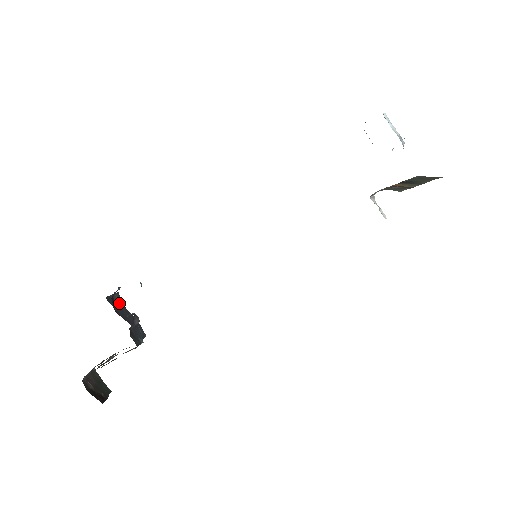
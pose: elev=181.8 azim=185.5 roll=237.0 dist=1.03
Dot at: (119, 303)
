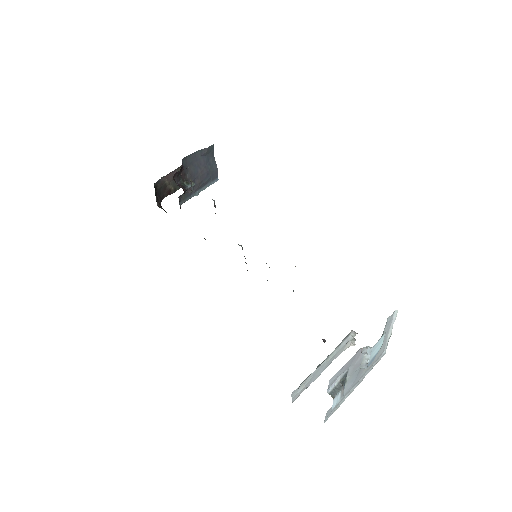
Dot at: (203, 156)
